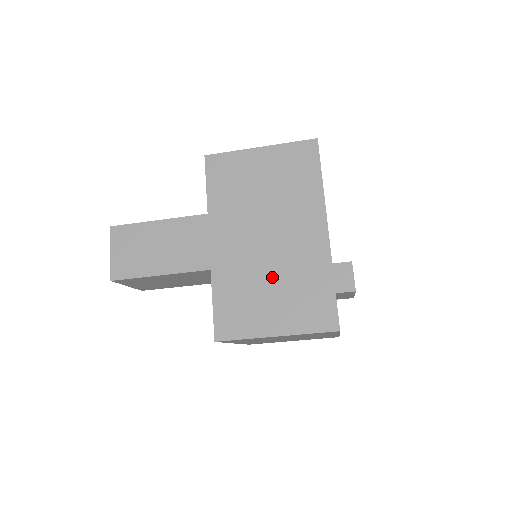
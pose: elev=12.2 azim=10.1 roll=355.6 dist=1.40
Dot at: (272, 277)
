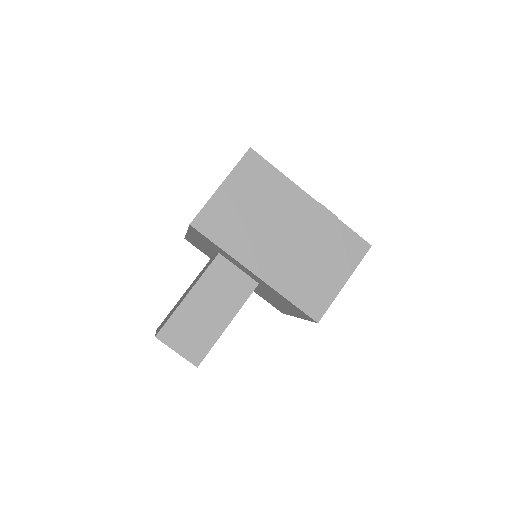
Dot at: (310, 255)
